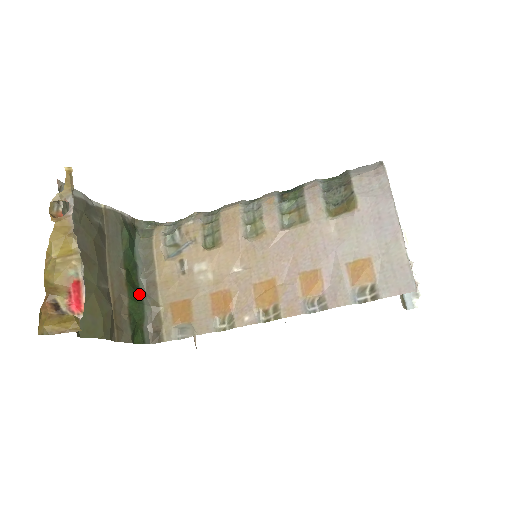
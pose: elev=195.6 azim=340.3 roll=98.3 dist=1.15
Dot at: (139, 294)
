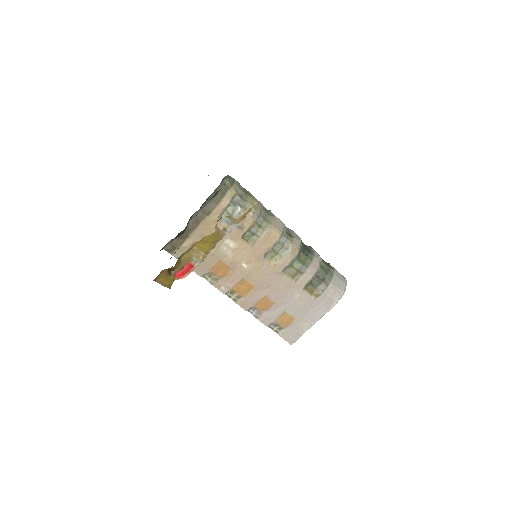
Dot at: (187, 225)
